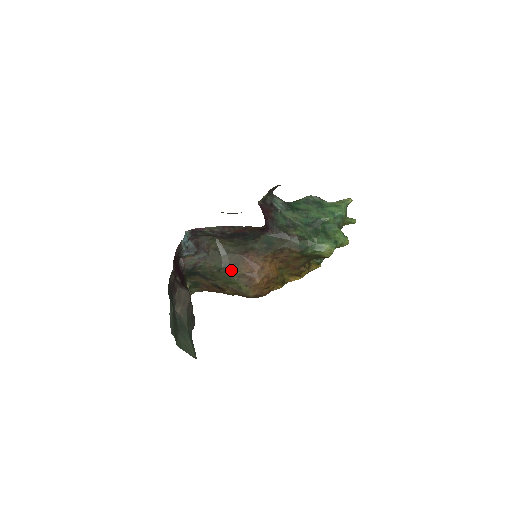
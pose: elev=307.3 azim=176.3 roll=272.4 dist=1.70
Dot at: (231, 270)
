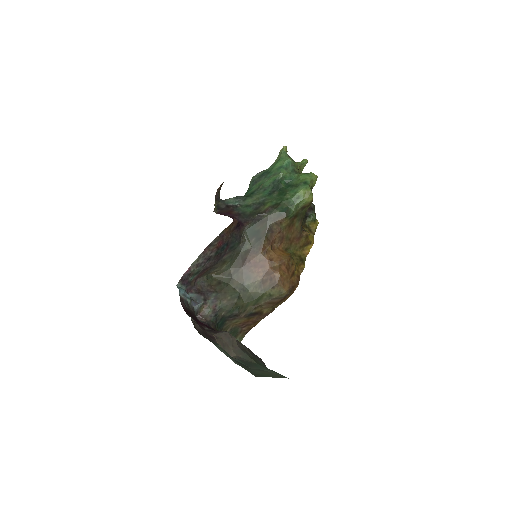
Dot at: (248, 288)
